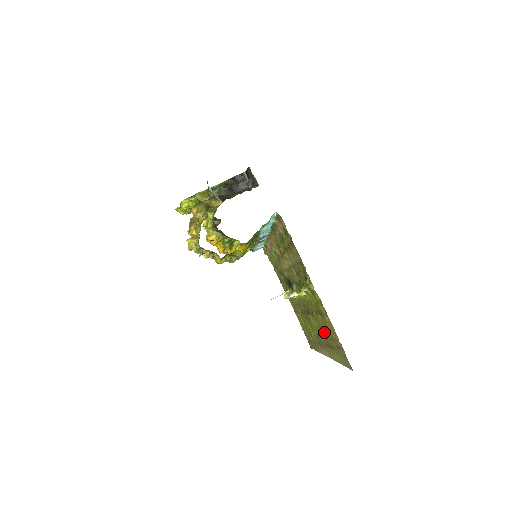
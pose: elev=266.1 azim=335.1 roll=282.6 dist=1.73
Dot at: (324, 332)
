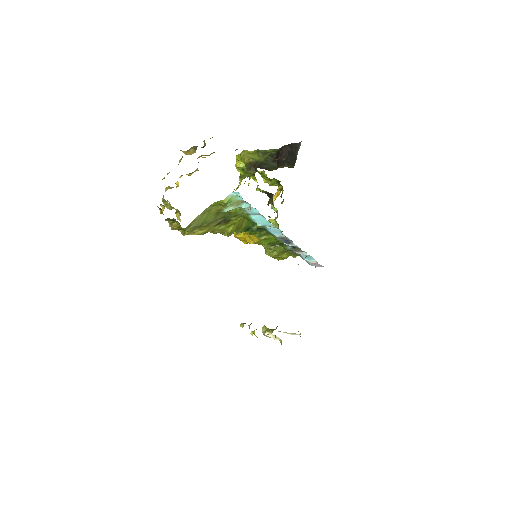
Dot at: occluded
